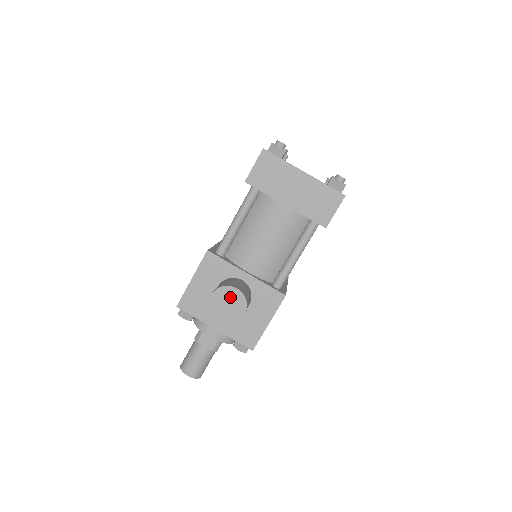
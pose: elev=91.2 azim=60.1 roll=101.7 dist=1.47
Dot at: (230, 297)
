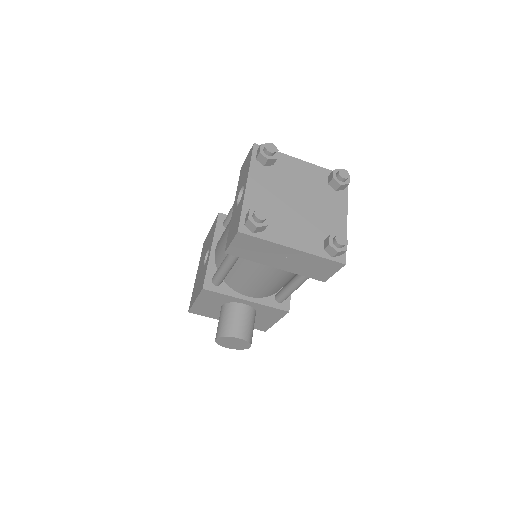
Dot at: (234, 341)
